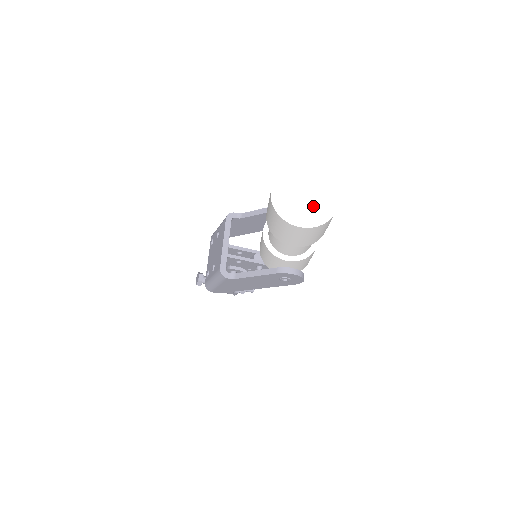
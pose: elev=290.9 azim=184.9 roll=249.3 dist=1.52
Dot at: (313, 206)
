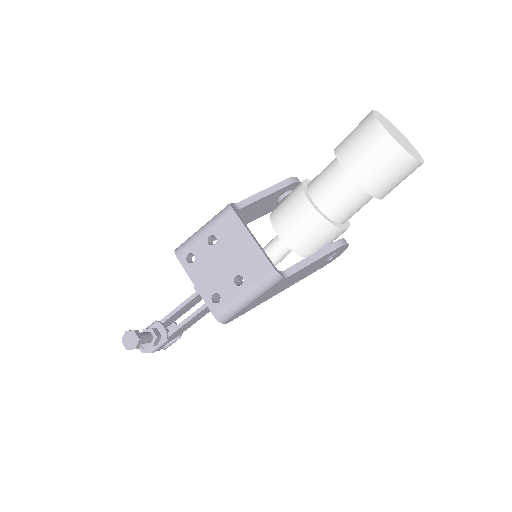
Dot at: (408, 144)
